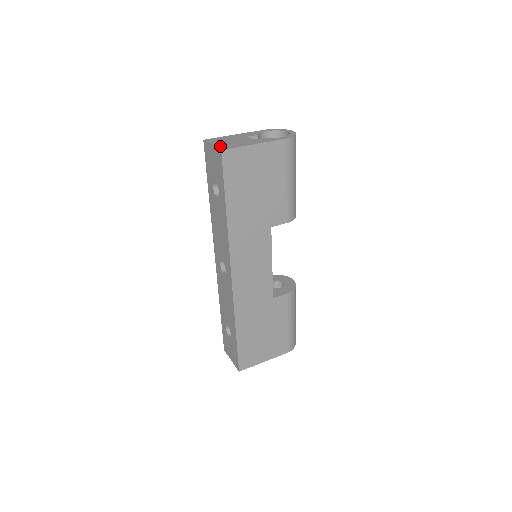
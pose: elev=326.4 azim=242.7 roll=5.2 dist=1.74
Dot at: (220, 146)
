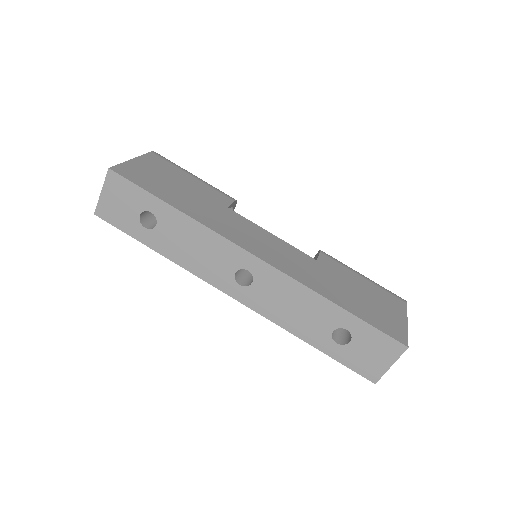
Dot at: (107, 179)
